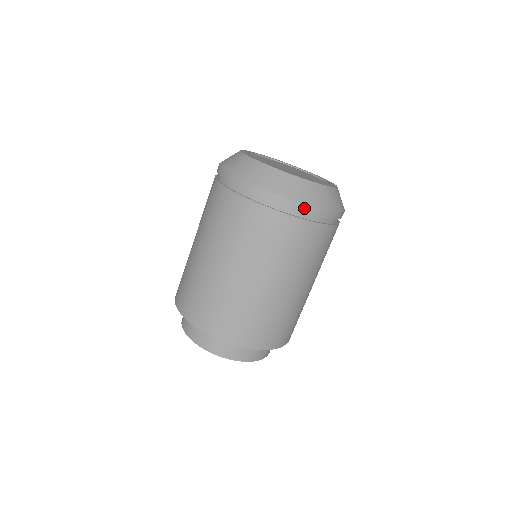
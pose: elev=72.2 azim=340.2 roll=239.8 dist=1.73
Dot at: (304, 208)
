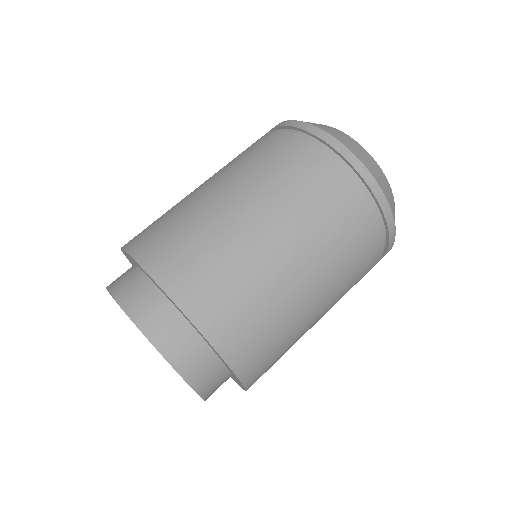
Dot at: (310, 128)
